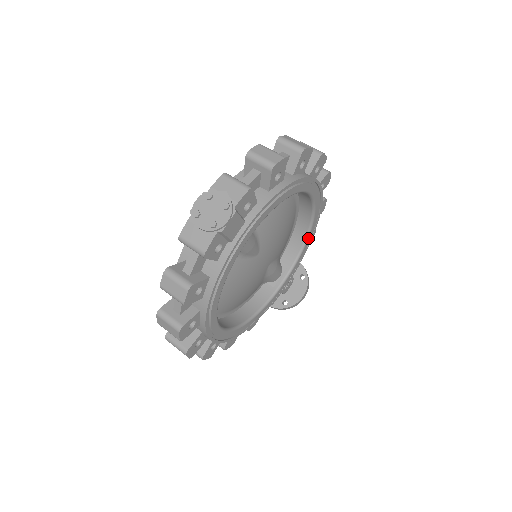
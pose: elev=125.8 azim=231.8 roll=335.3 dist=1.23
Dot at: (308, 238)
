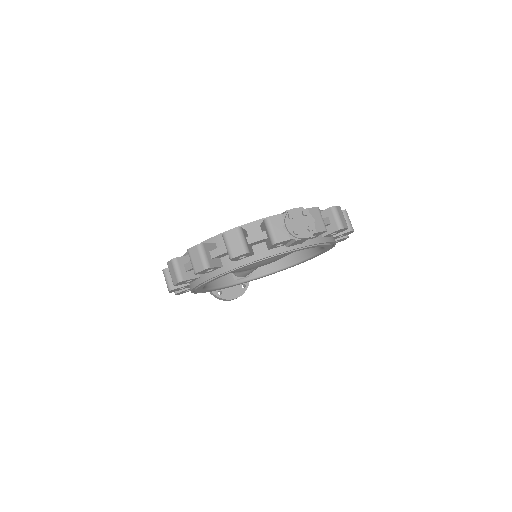
Dot at: (282, 270)
